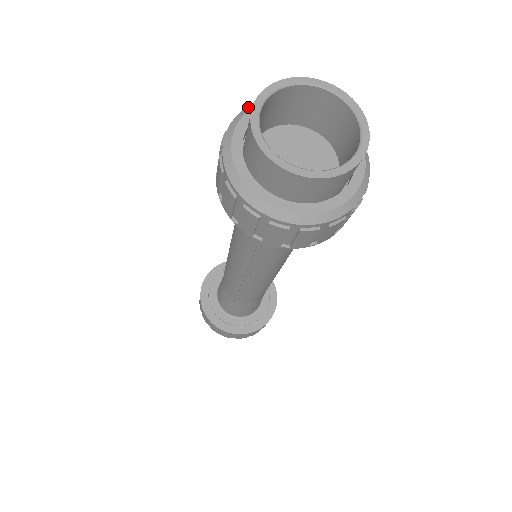
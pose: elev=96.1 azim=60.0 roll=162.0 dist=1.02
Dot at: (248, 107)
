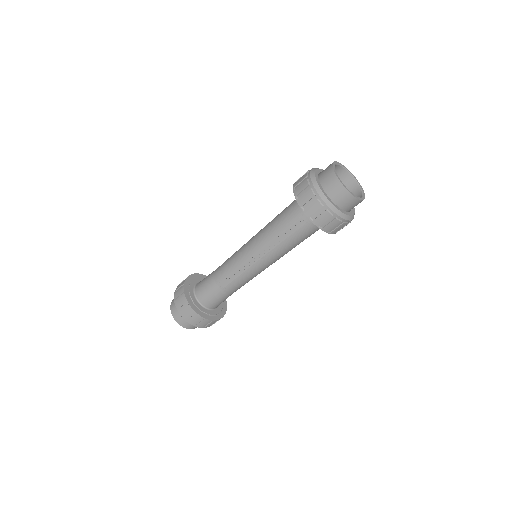
Dot at: (316, 168)
